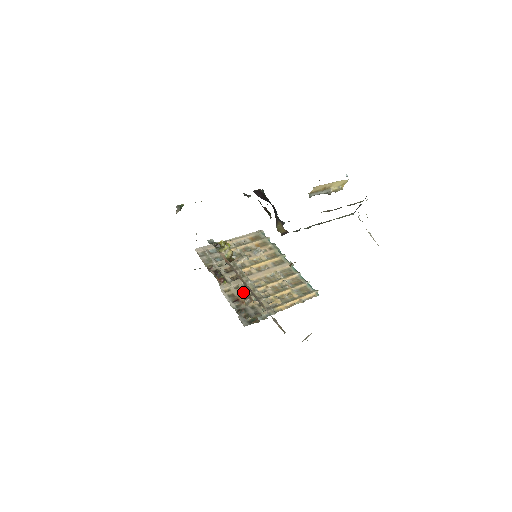
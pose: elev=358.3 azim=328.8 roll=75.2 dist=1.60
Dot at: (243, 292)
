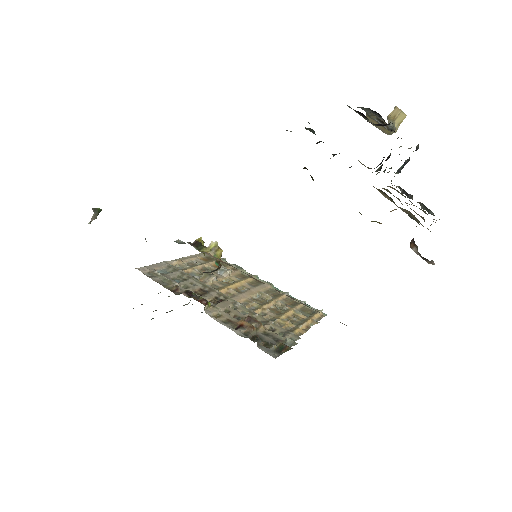
Dot at: (240, 316)
